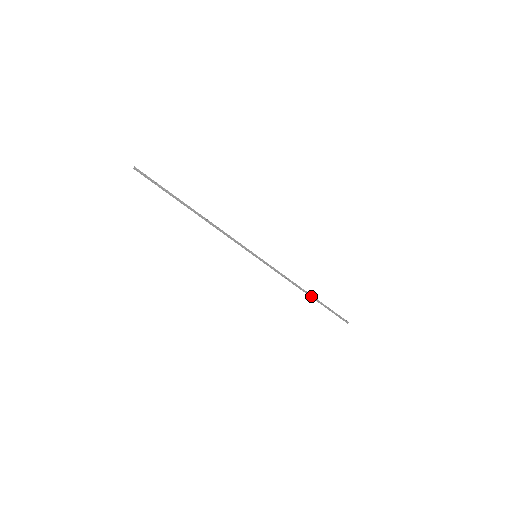
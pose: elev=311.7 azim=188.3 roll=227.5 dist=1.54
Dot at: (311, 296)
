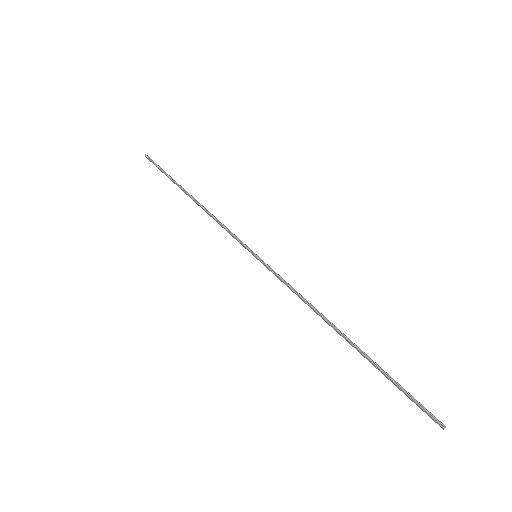
Dot at: (348, 340)
